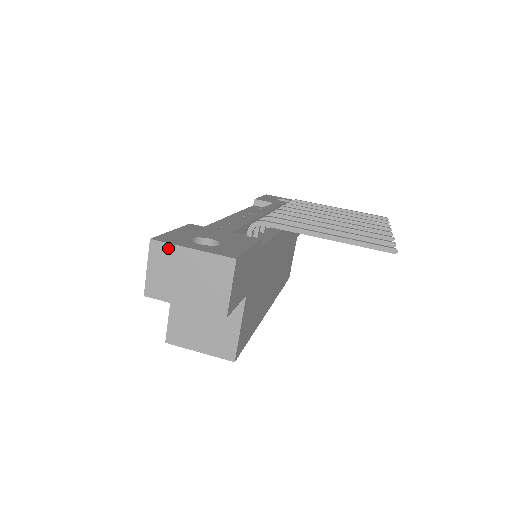
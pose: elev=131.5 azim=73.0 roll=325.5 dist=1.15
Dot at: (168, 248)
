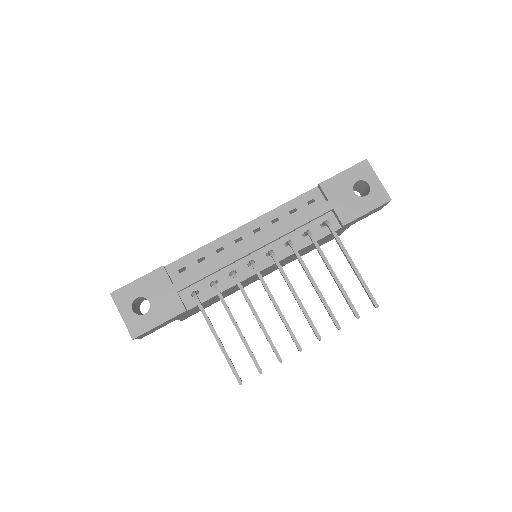
Dot at: (116, 304)
